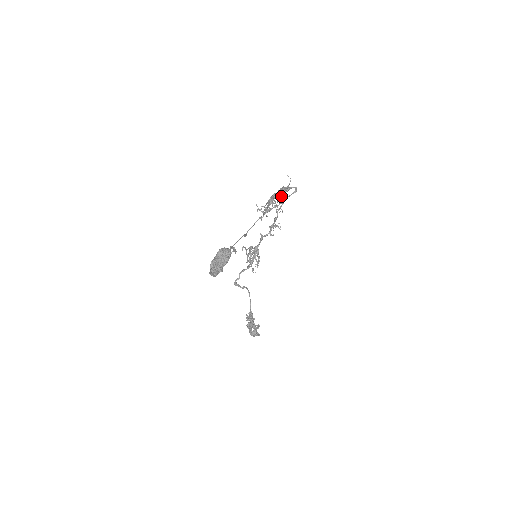
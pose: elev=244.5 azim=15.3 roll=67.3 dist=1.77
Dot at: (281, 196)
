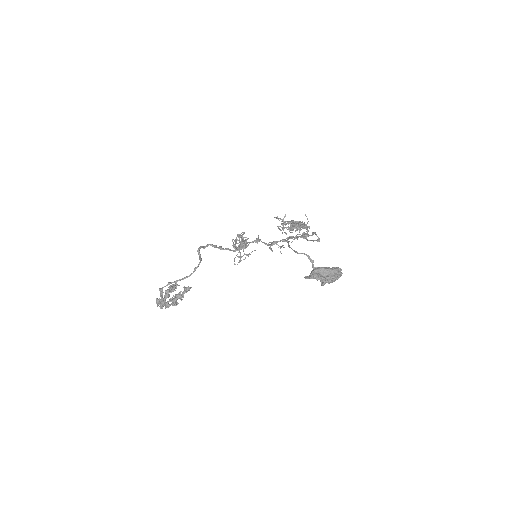
Dot at: occluded
